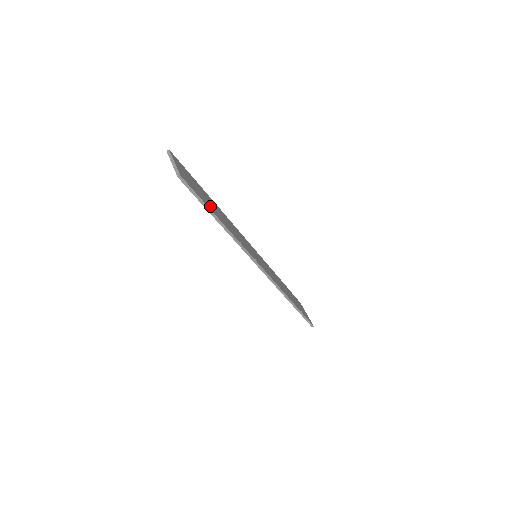
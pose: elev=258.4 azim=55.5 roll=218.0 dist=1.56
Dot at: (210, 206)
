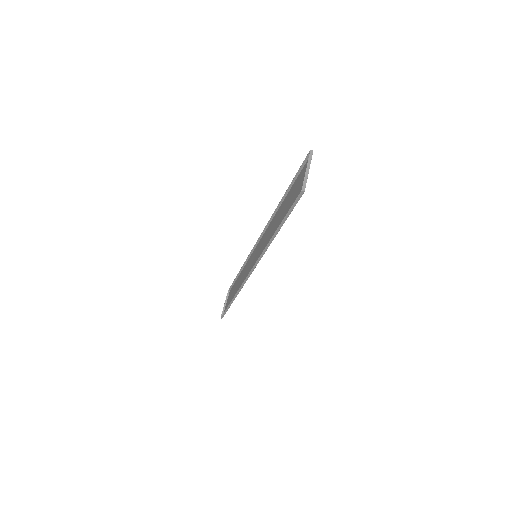
Dot at: (285, 215)
